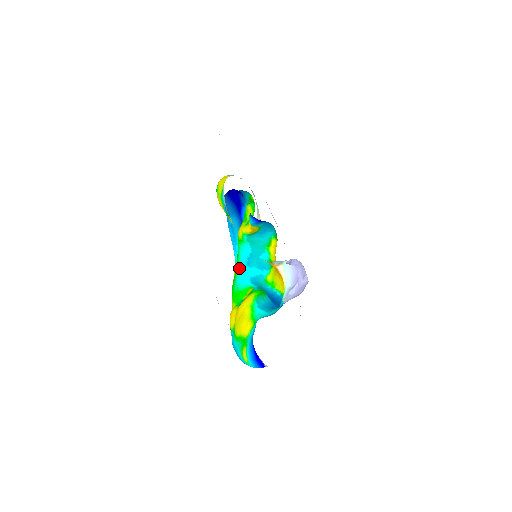
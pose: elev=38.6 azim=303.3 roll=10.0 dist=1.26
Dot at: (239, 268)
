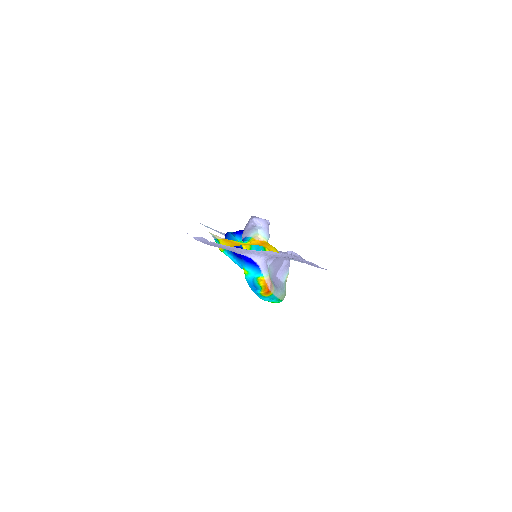
Dot at: occluded
